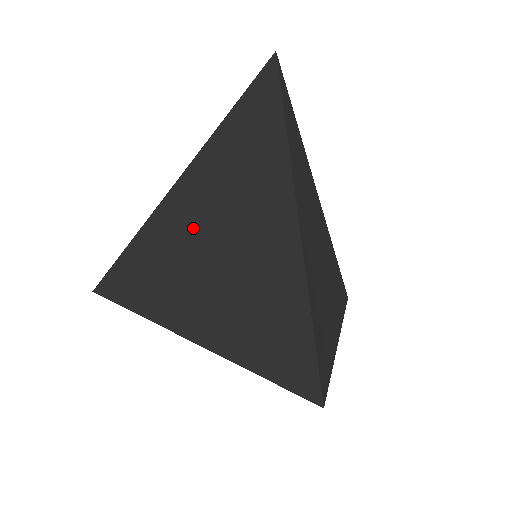
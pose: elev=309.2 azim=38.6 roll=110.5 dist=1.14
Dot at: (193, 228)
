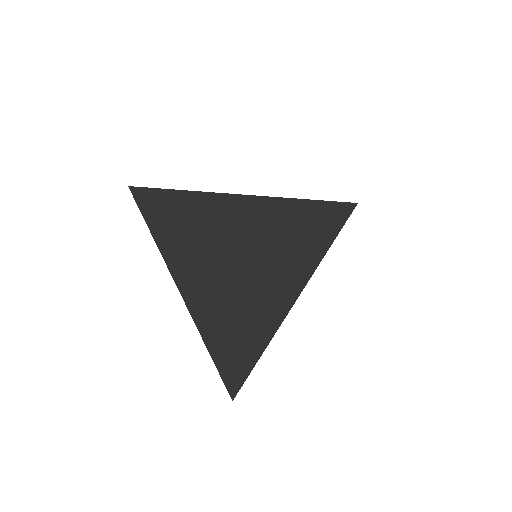
Dot at: (219, 248)
